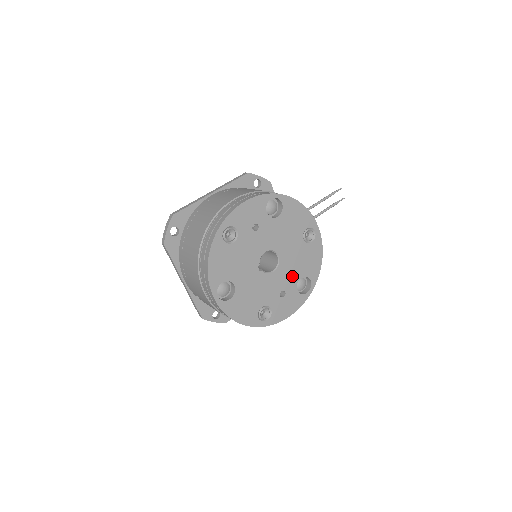
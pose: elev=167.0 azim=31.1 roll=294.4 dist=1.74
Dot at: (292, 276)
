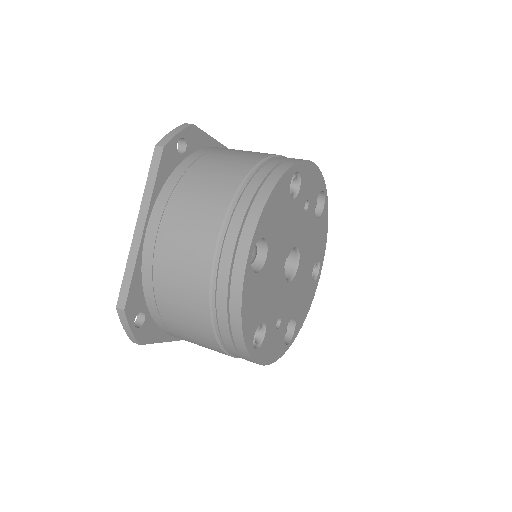
Dot at: (291, 307)
